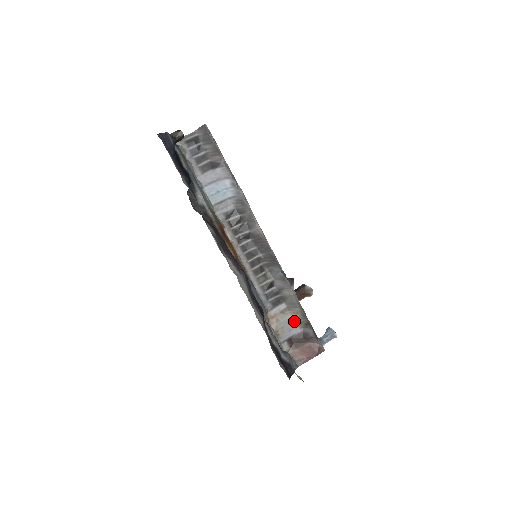
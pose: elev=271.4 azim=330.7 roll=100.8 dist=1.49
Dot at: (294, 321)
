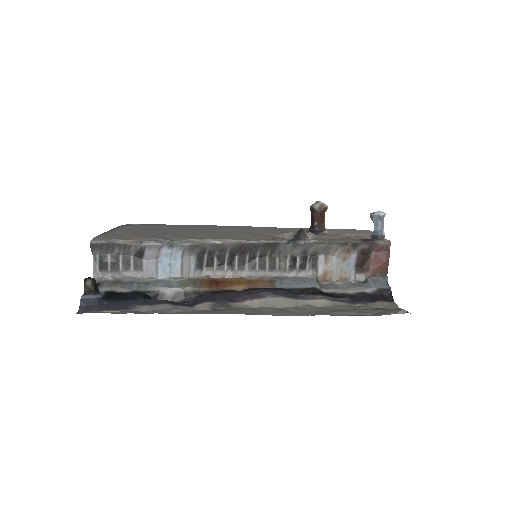
Dot at: (342, 256)
